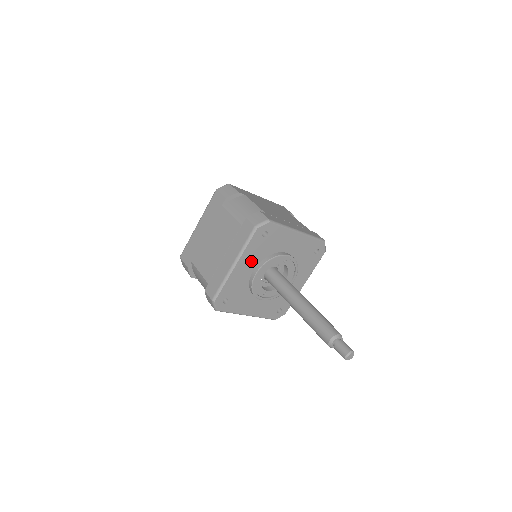
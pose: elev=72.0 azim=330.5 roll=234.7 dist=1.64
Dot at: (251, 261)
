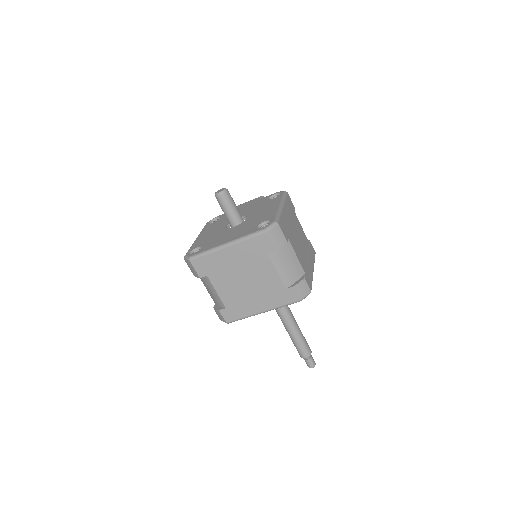
Dot at: occluded
